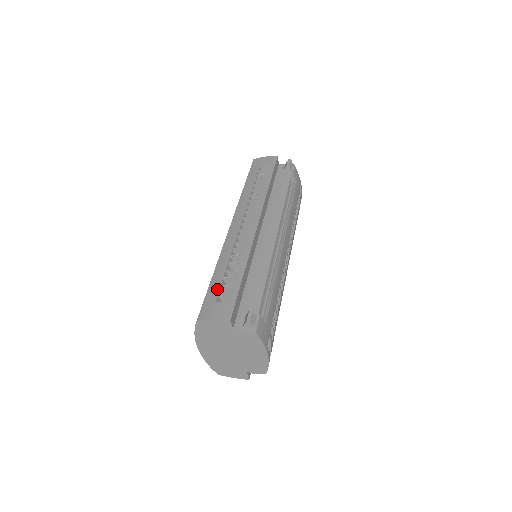
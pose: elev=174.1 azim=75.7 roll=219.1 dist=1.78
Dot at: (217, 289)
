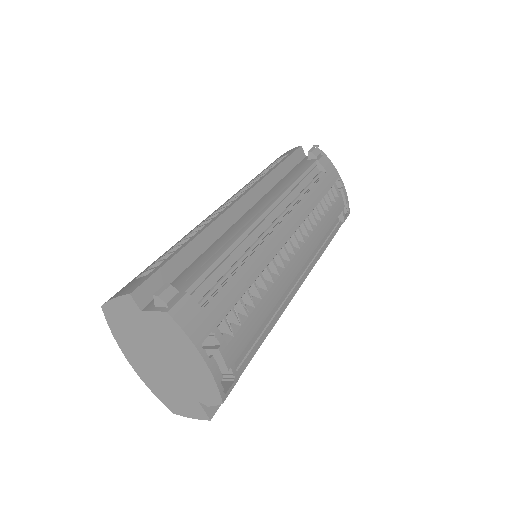
Dot at: (146, 268)
